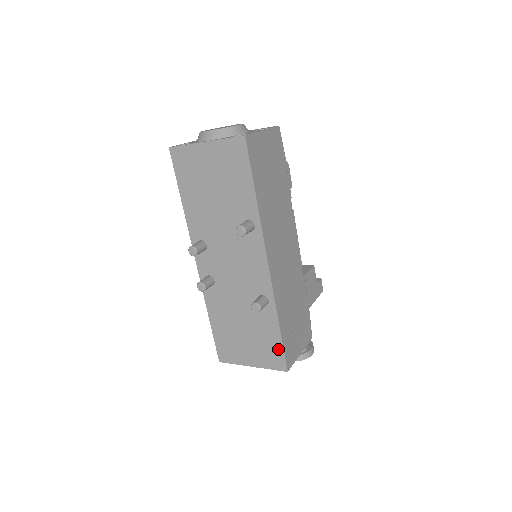
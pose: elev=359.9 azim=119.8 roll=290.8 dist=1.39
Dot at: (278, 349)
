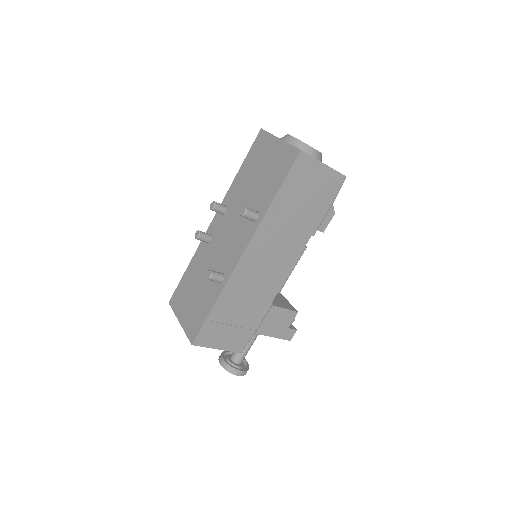
Dot at: (200, 322)
